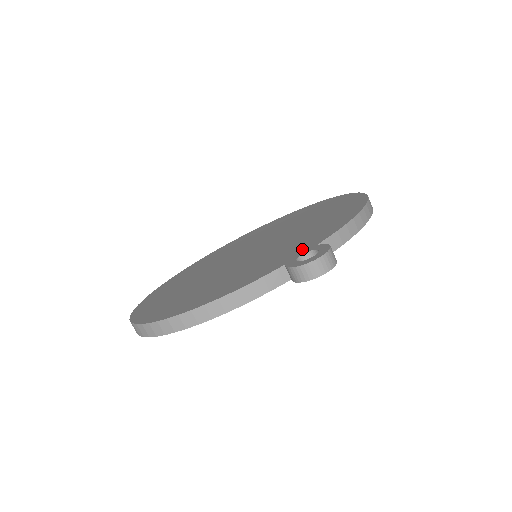
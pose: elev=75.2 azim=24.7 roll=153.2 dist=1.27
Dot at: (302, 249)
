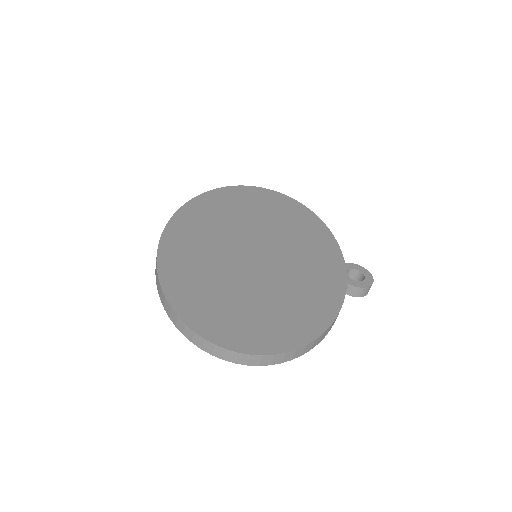
Dot at: (336, 265)
